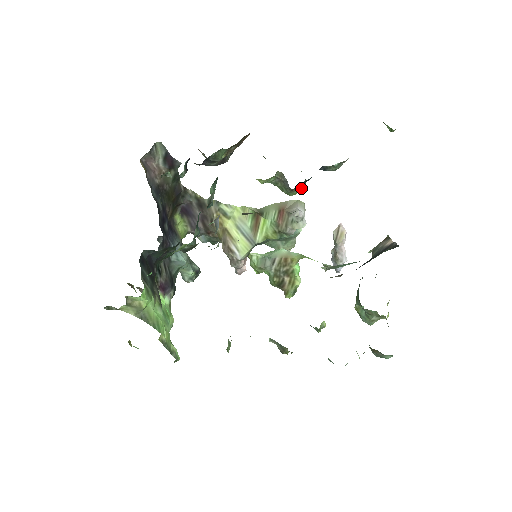
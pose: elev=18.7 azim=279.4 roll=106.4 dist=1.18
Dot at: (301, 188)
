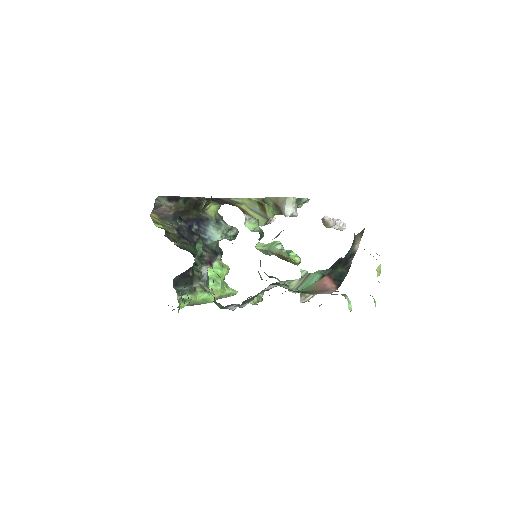
Dot at: (260, 239)
